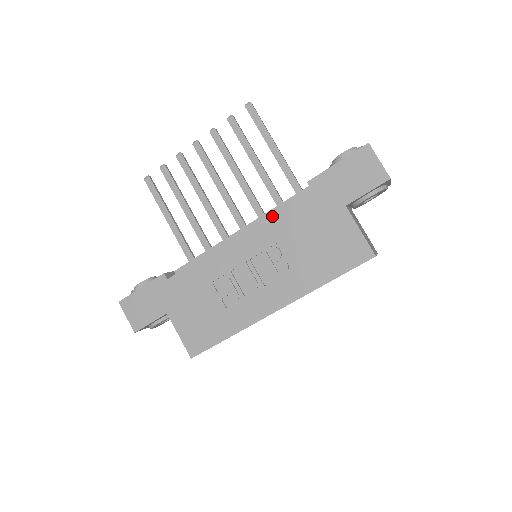
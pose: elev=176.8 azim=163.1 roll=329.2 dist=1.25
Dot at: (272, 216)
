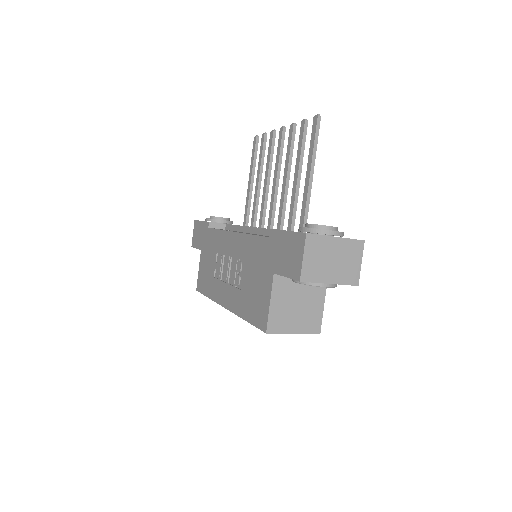
Dot at: (249, 236)
